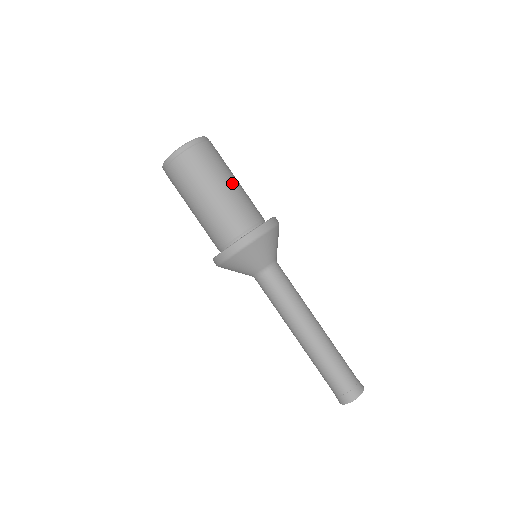
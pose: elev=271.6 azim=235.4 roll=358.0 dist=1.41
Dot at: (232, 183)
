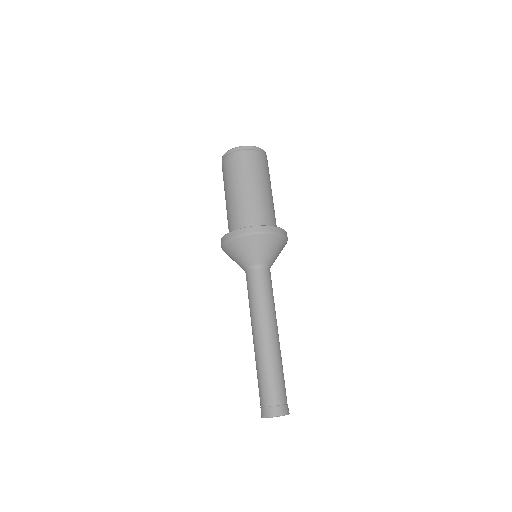
Dot at: (266, 189)
